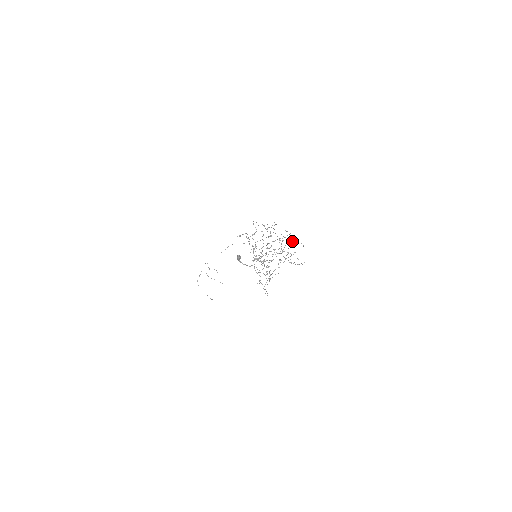
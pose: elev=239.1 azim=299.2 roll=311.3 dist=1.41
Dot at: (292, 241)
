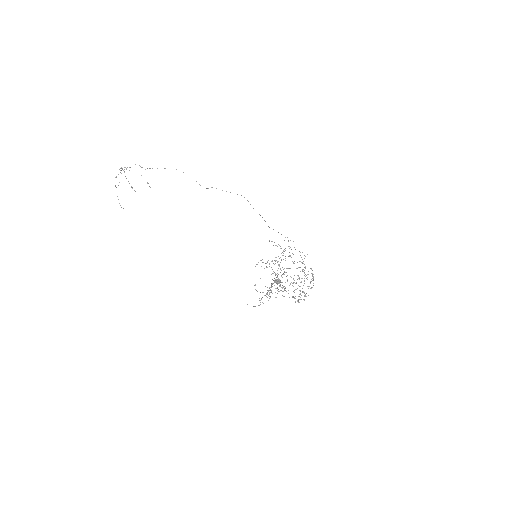
Dot at: occluded
